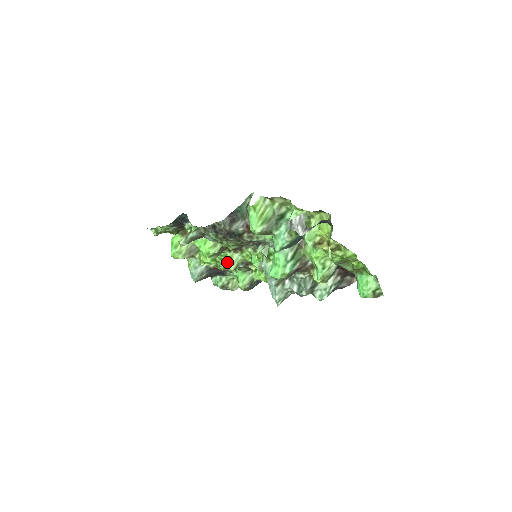
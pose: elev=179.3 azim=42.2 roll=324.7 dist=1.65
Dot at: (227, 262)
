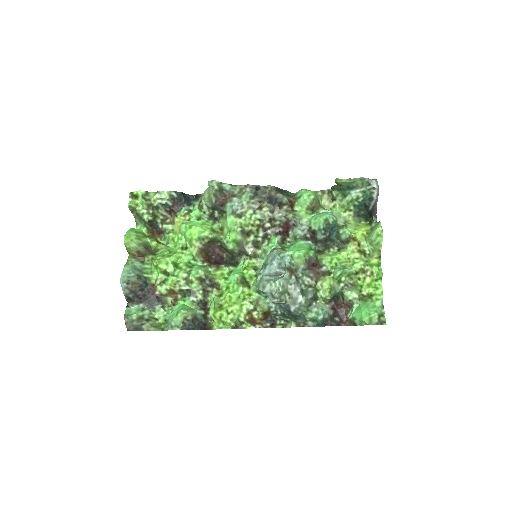
Dot at: (197, 268)
